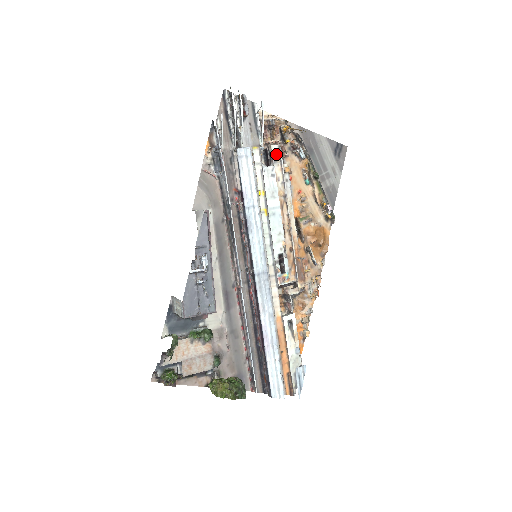
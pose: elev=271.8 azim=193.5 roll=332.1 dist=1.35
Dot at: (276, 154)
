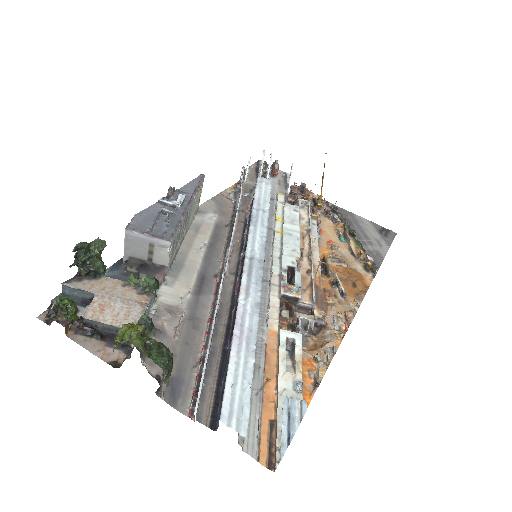
Dot at: (303, 204)
